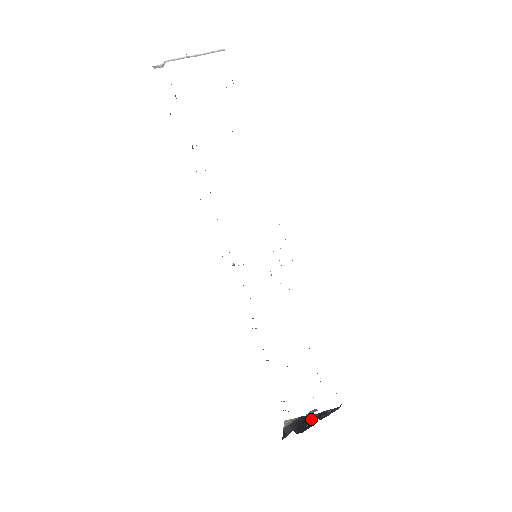
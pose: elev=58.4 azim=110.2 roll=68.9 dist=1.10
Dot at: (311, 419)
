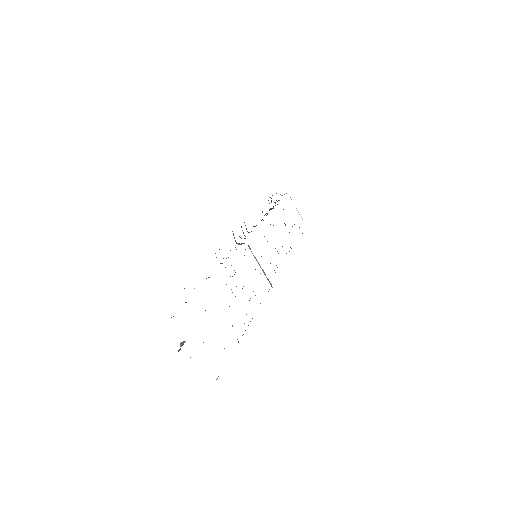
Dot at: occluded
